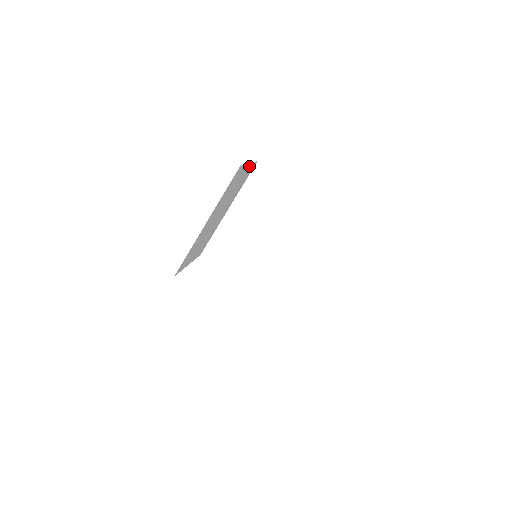
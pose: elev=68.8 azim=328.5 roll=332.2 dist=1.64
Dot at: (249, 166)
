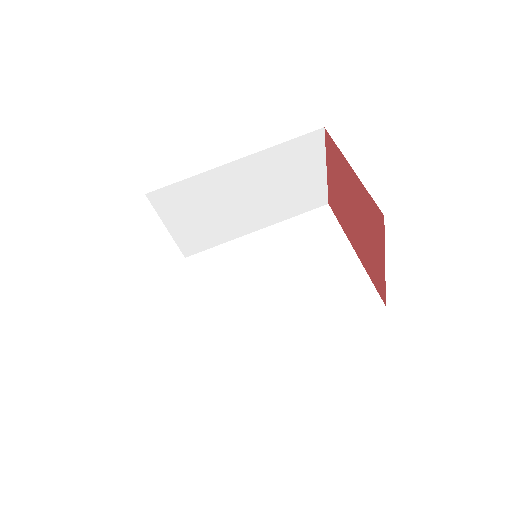
Dot at: (322, 180)
